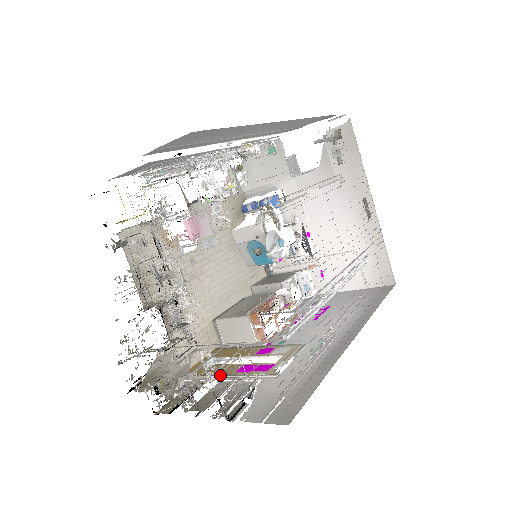
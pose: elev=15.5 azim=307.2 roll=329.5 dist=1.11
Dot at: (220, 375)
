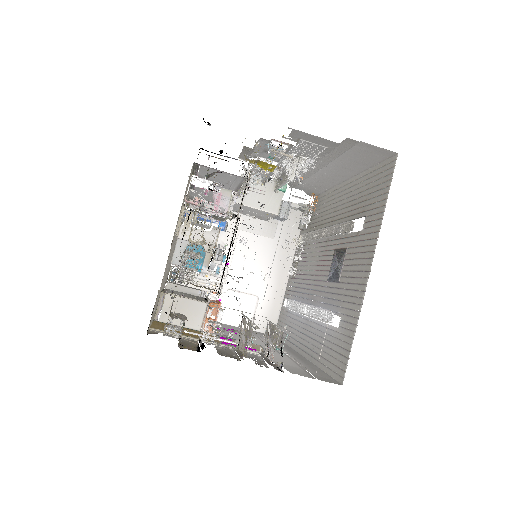
Dot at: (207, 340)
